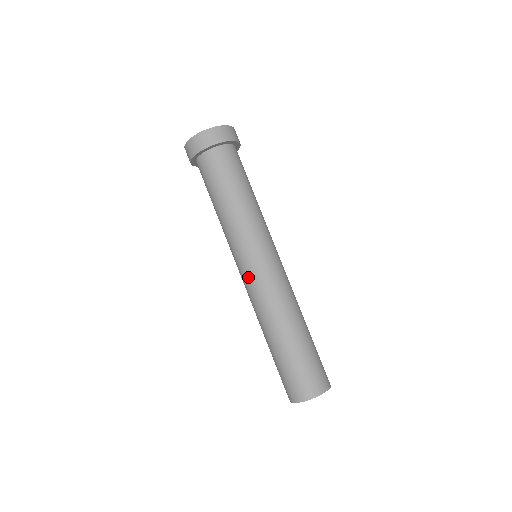
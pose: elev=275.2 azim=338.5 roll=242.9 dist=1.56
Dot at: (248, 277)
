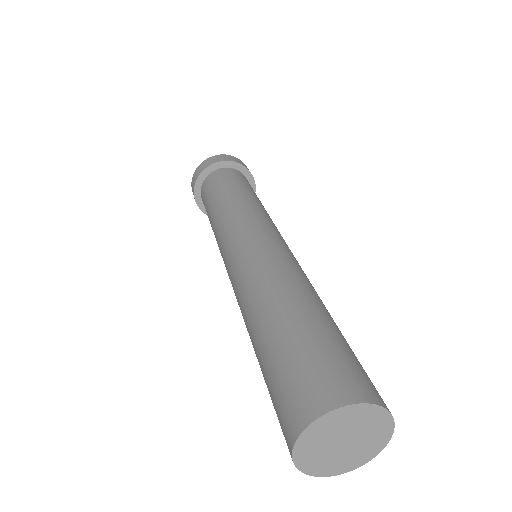
Dot at: (232, 260)
